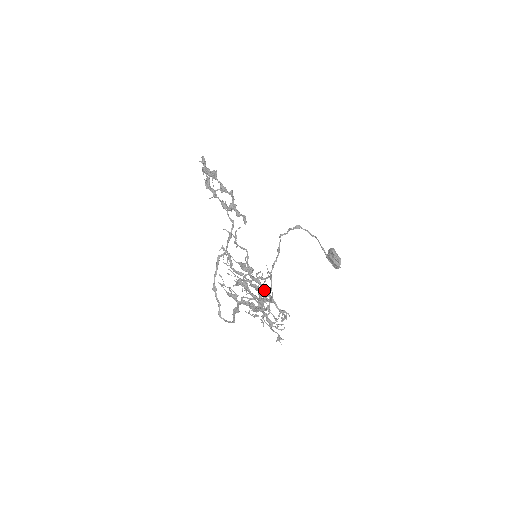
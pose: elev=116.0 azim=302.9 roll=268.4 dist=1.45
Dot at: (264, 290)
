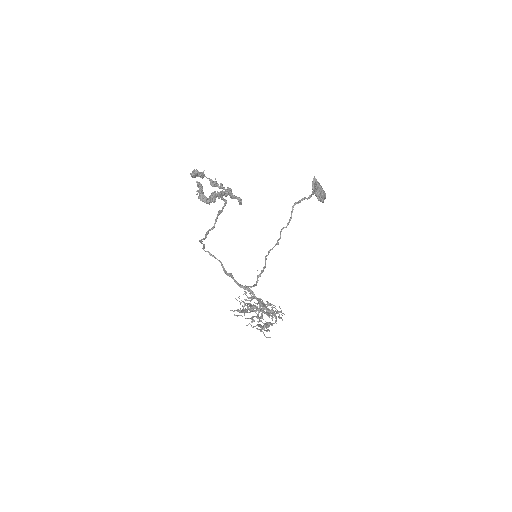
Dot at: occluded
